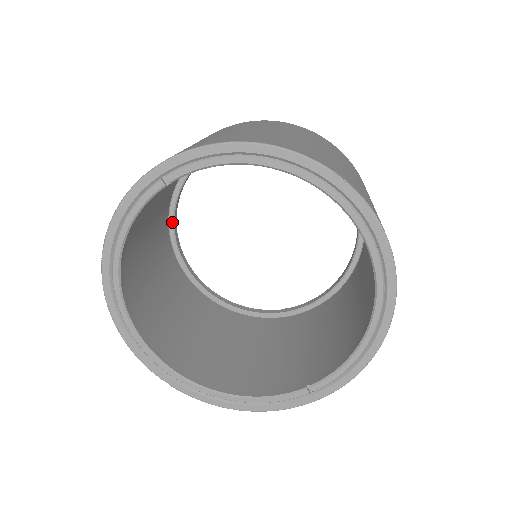
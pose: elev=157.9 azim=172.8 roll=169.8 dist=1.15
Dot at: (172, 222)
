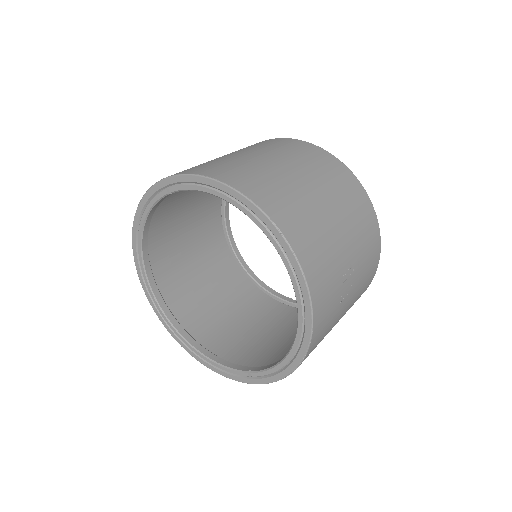
Dot at: (224, 203)
